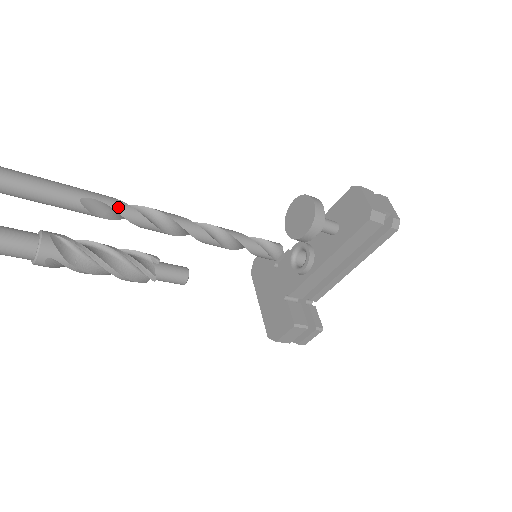
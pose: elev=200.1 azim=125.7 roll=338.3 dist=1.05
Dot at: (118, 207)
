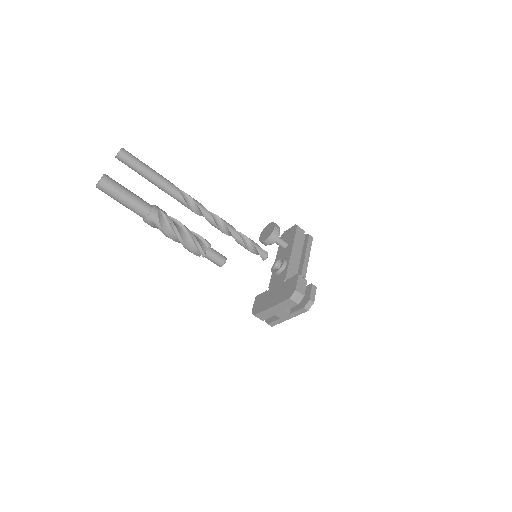
Dot at: (189, 196)
